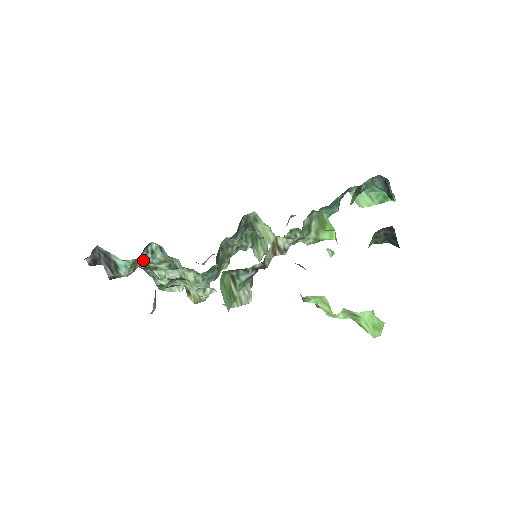
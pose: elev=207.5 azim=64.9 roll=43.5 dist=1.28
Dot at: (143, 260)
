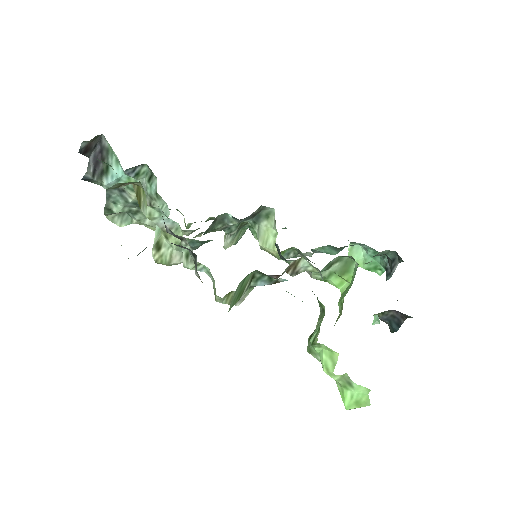
Dot at: (139, 184)
